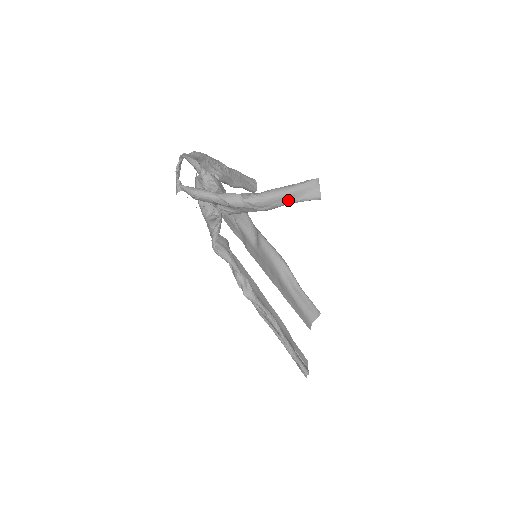
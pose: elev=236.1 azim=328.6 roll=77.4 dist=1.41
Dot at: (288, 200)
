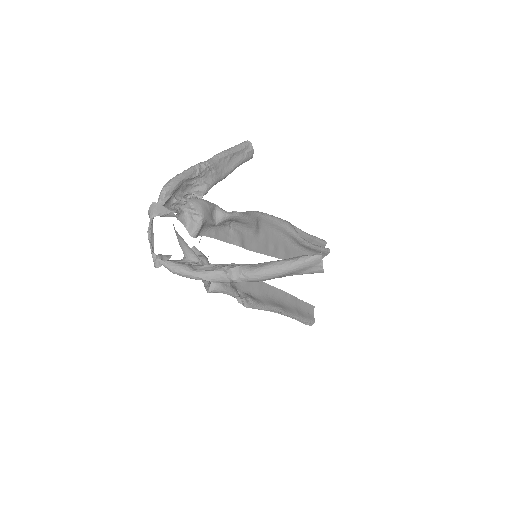
Dot at: (285, 276)
